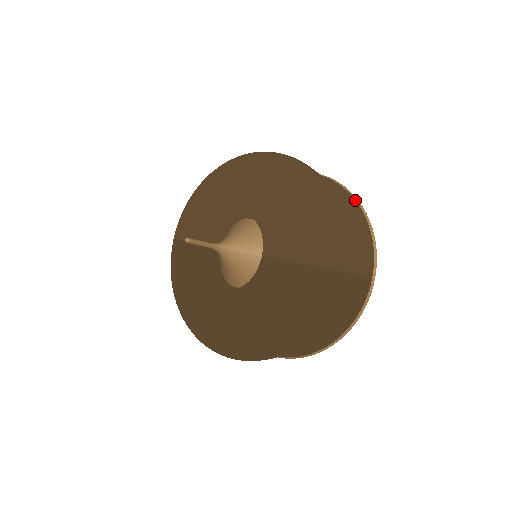
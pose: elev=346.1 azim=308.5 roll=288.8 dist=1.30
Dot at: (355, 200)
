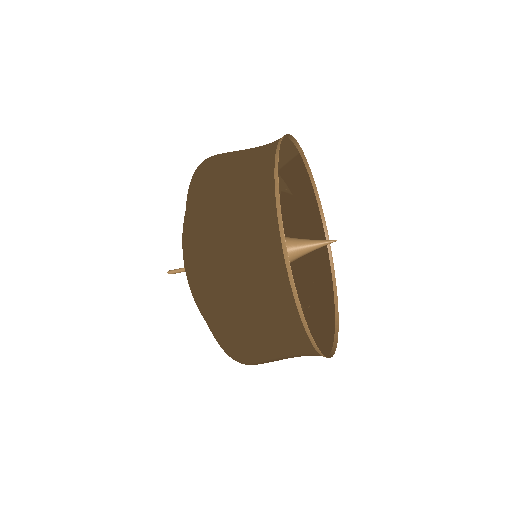
Dot at: (293, 297)
